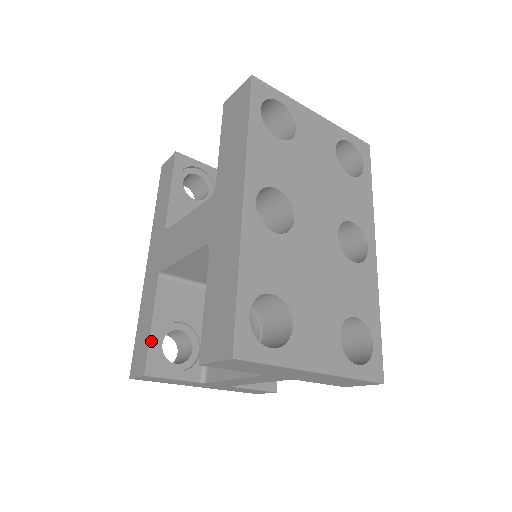
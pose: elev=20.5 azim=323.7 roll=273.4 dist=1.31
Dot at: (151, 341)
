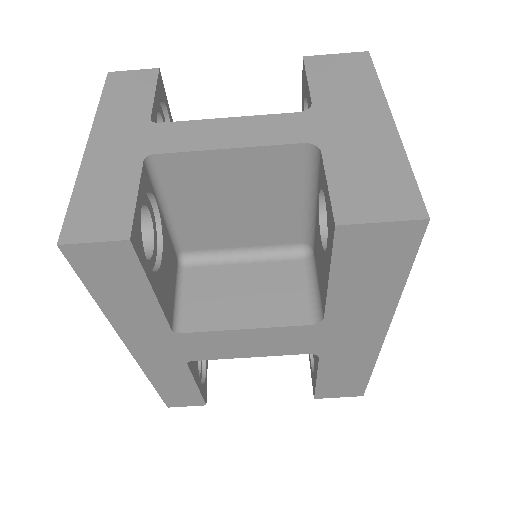
Dot at: (169, 109)
